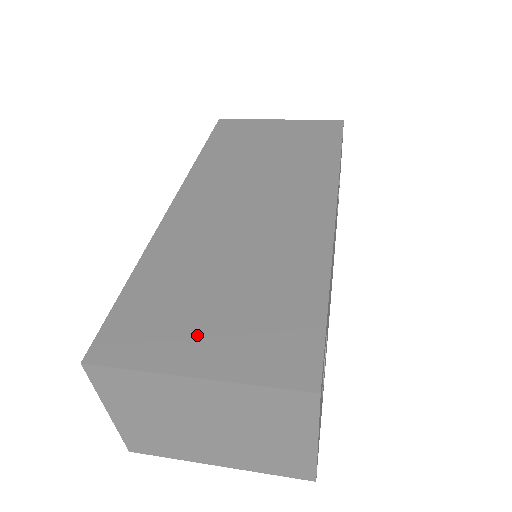
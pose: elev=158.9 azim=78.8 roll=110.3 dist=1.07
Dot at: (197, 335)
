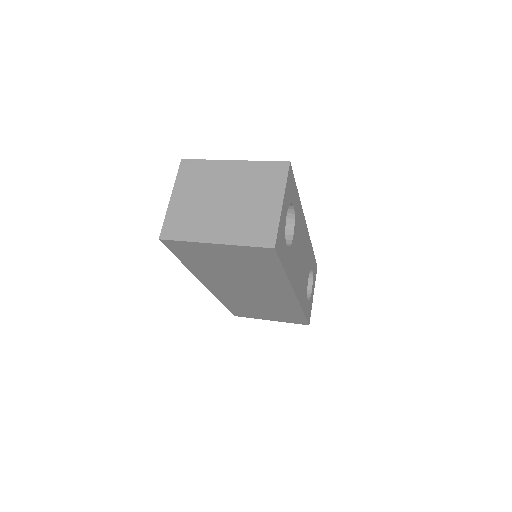
Dot at: occluded
